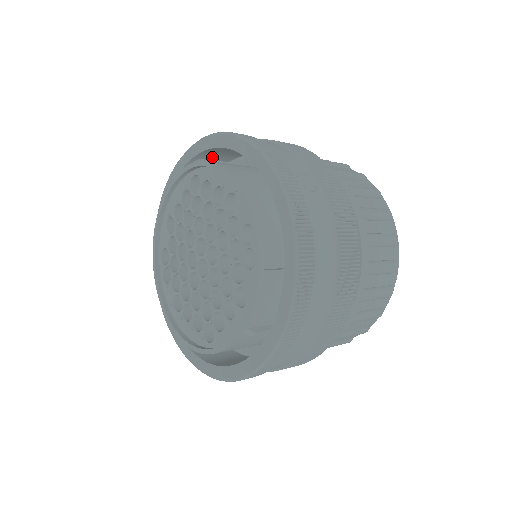
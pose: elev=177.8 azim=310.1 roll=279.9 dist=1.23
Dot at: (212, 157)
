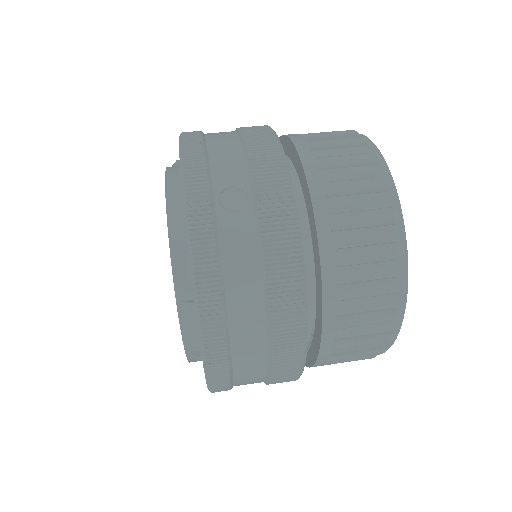
Dot at: occluded
